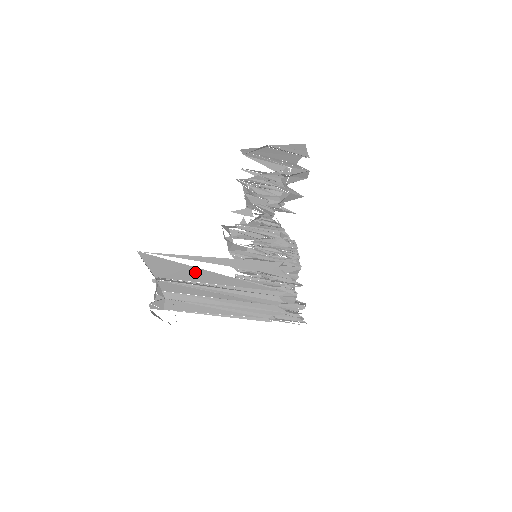
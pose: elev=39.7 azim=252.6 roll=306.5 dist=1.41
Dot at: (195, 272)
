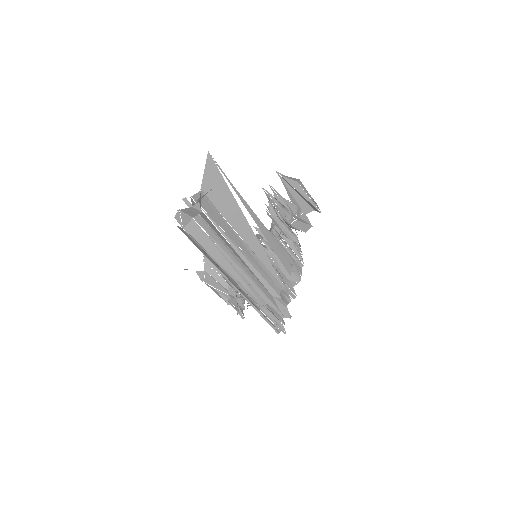
Dot at: (235, 211)
